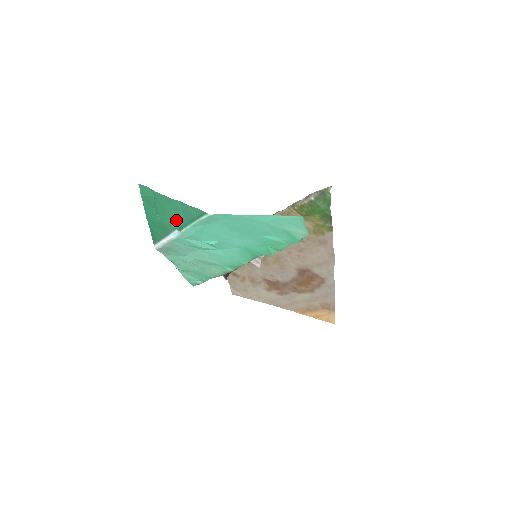
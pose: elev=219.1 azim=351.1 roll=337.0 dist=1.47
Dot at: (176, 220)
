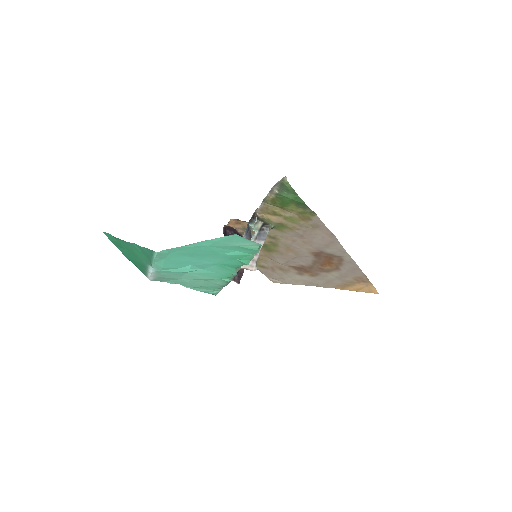
Dot at: (143, 258)
